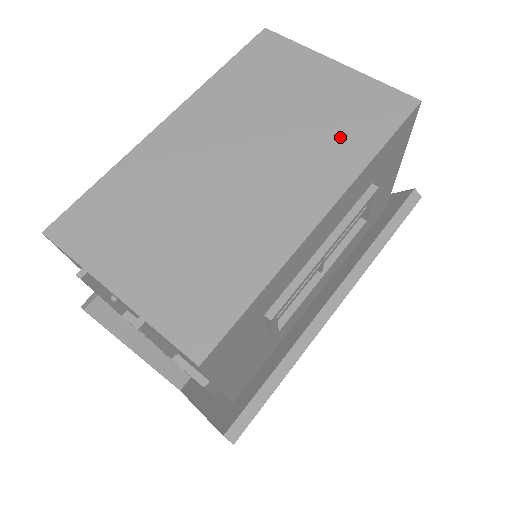
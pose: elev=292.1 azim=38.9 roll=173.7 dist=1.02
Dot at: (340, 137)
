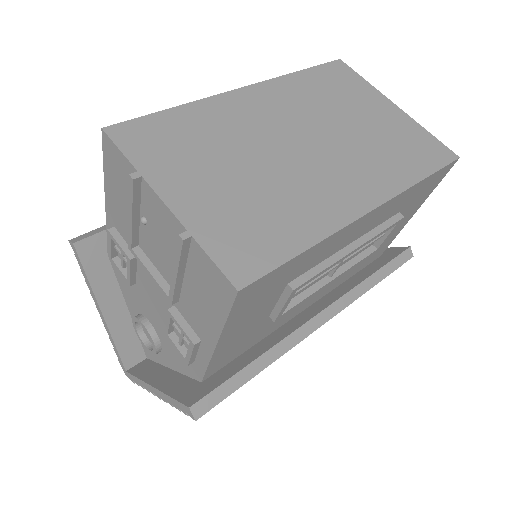
Dot at: (392, 157)
